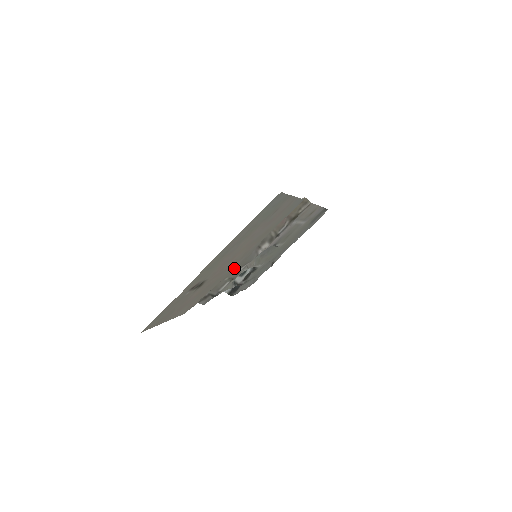
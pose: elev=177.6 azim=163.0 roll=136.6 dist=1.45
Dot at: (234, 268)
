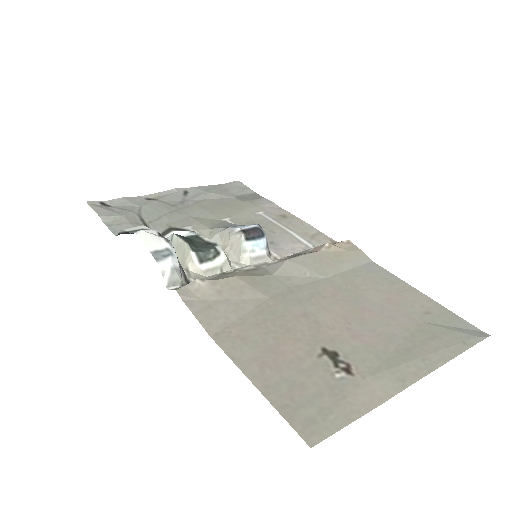
Dot at: (283, 294)
